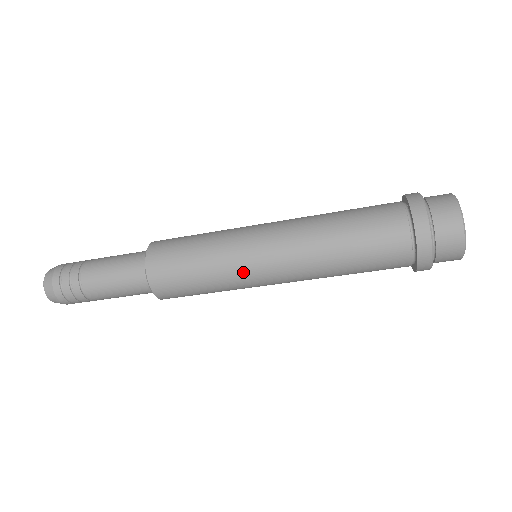
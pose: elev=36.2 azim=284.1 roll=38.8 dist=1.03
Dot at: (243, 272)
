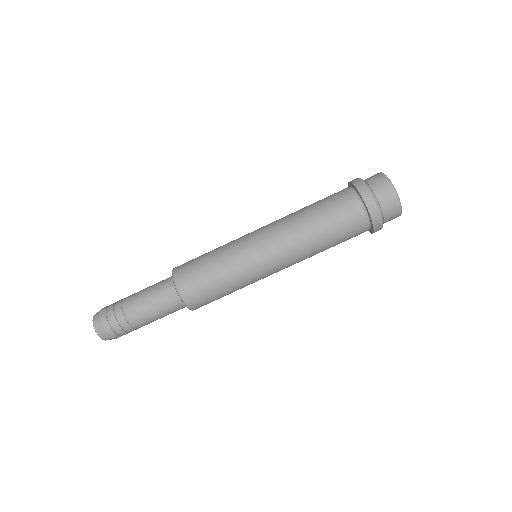
Dot at: (252, 269)
